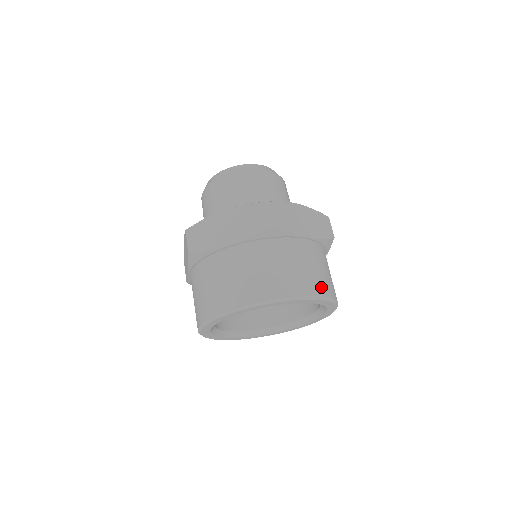
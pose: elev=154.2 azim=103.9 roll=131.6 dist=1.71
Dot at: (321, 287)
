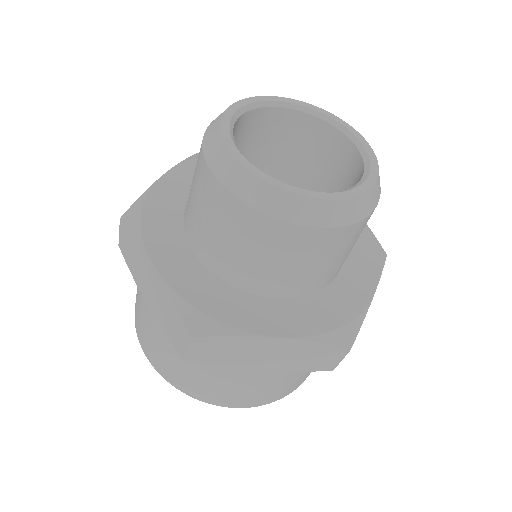
Dot at: (247, 402)
